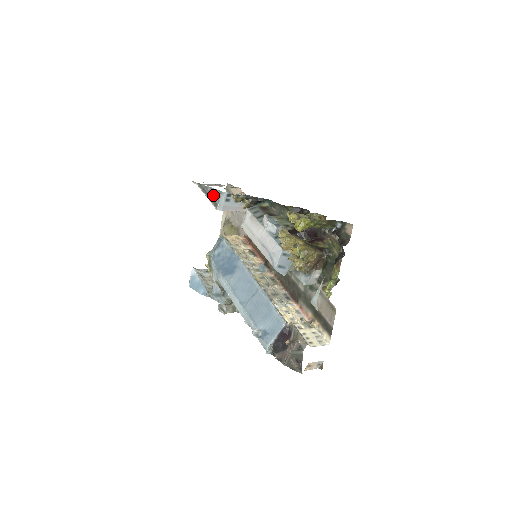
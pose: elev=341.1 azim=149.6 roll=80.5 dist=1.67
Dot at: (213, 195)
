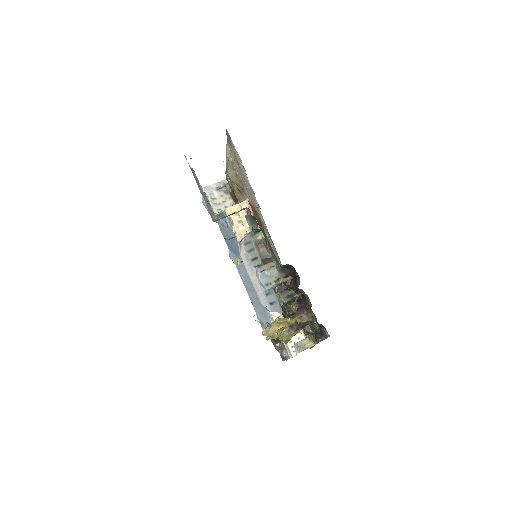
Dot at: (207, 202)
